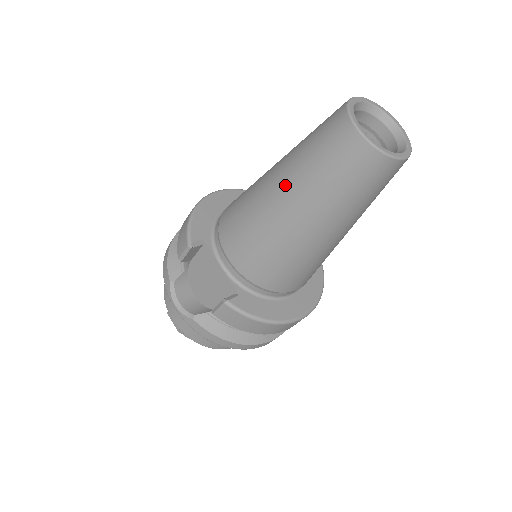
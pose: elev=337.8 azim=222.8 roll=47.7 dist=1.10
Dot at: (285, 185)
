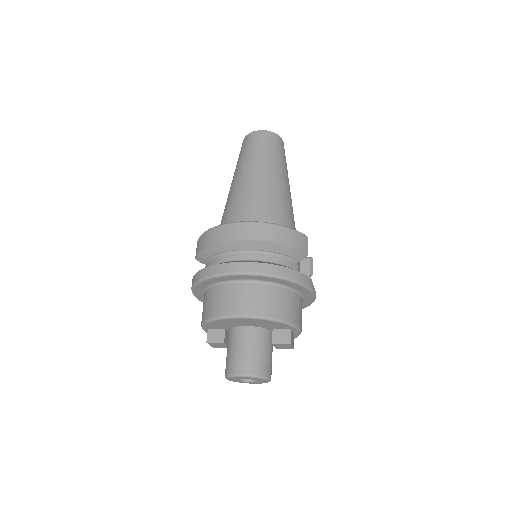
Dot at: occluded
